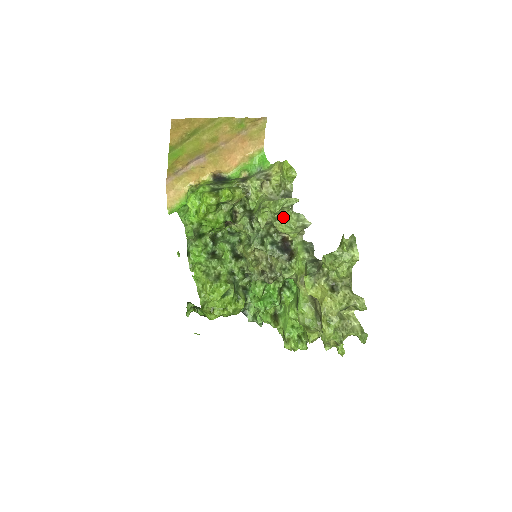
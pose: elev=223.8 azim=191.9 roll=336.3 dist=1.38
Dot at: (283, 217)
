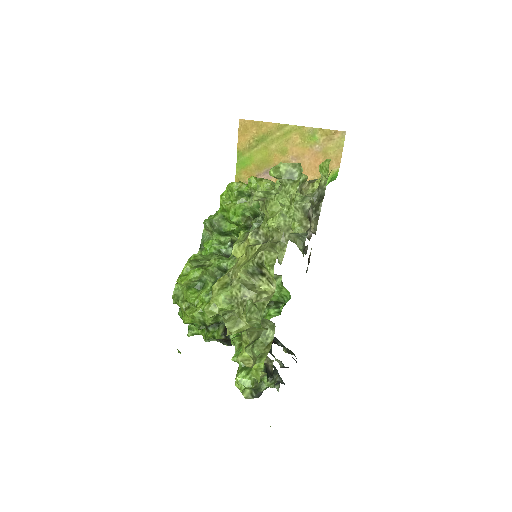
Dot at: occluded
